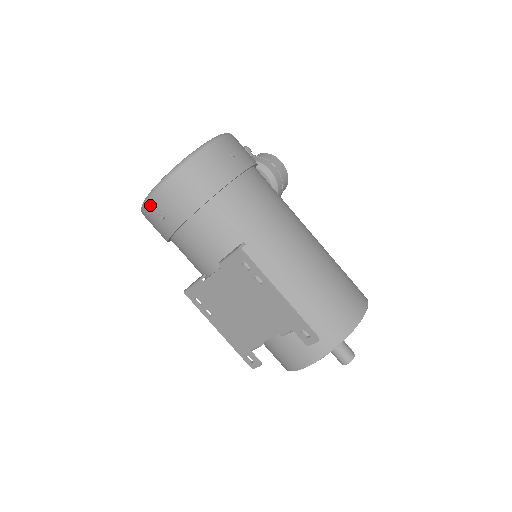
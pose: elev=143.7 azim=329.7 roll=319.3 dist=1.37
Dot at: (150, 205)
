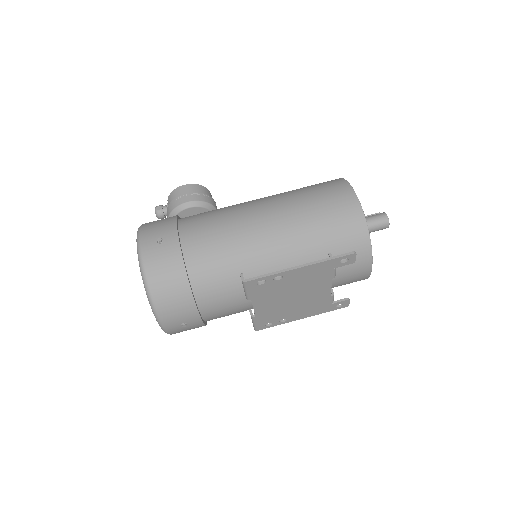
Dot at: (169, 329)
